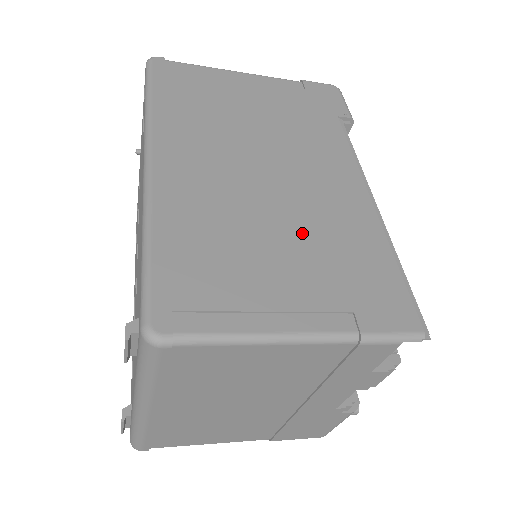
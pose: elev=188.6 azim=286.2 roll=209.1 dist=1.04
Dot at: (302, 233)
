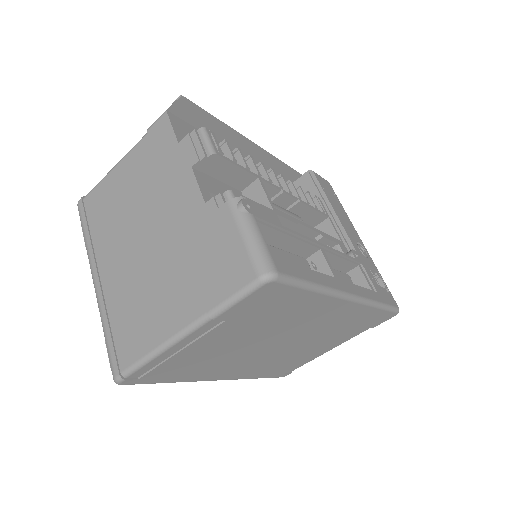
Dot at: occluded
